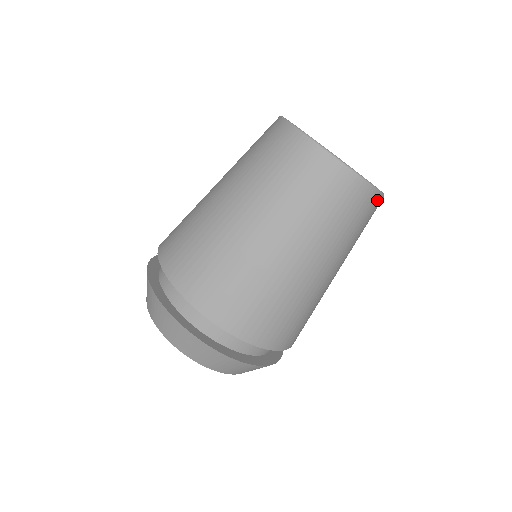
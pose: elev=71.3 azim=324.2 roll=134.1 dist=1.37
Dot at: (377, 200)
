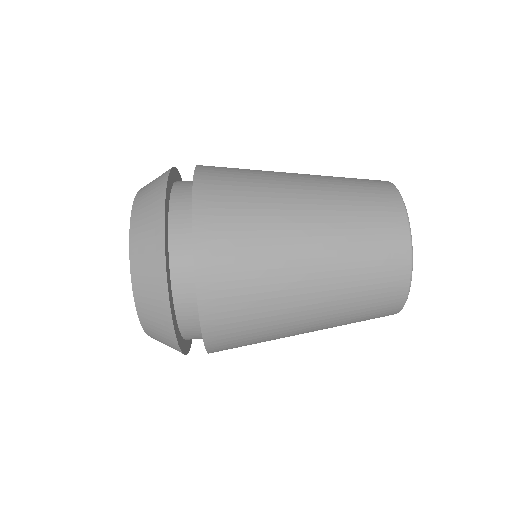
Dot at: (400, 222)
